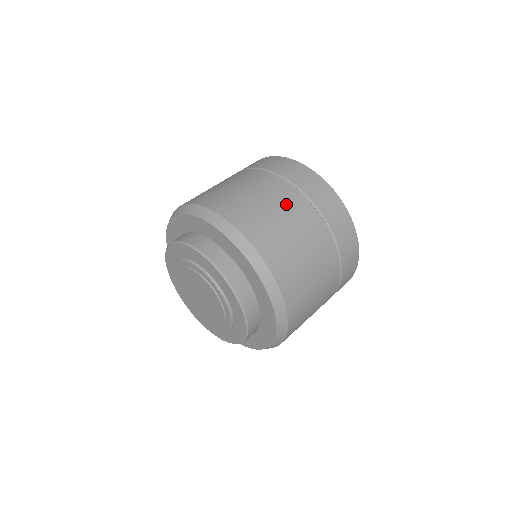
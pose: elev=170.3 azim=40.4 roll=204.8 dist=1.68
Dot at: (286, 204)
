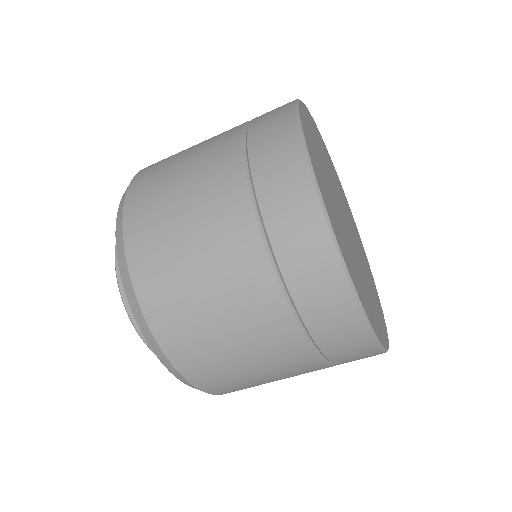
Dot at: (229, 271)
